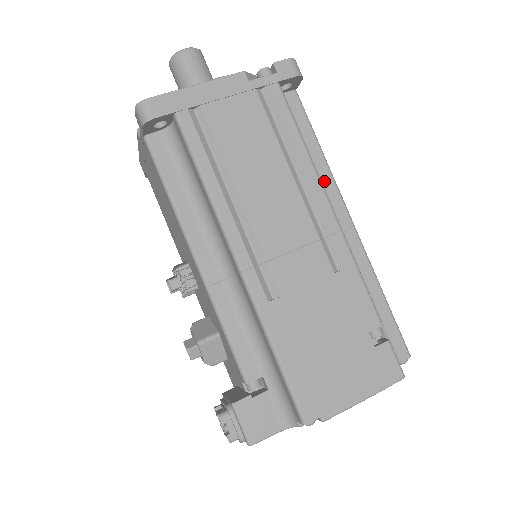
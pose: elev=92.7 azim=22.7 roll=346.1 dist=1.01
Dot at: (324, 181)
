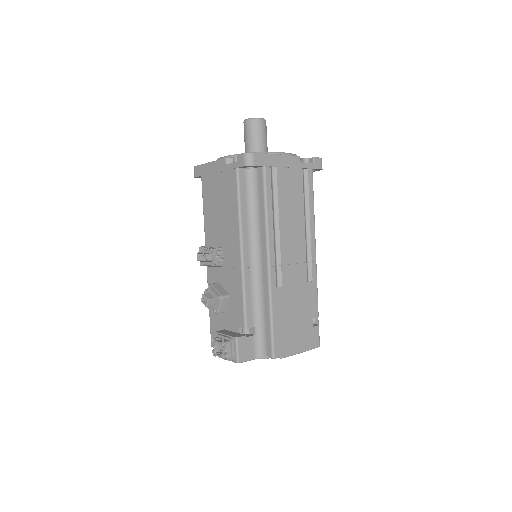
Dot at: occluded
